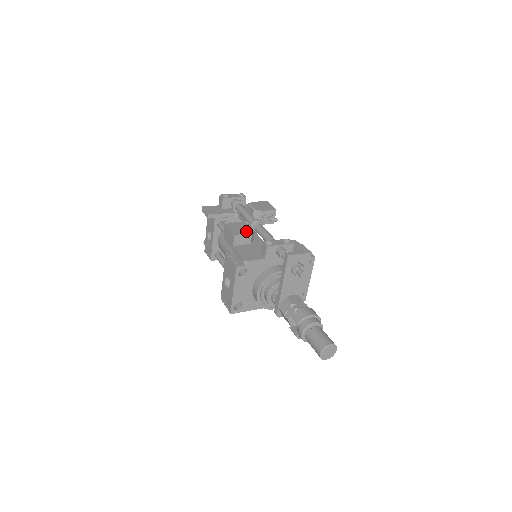
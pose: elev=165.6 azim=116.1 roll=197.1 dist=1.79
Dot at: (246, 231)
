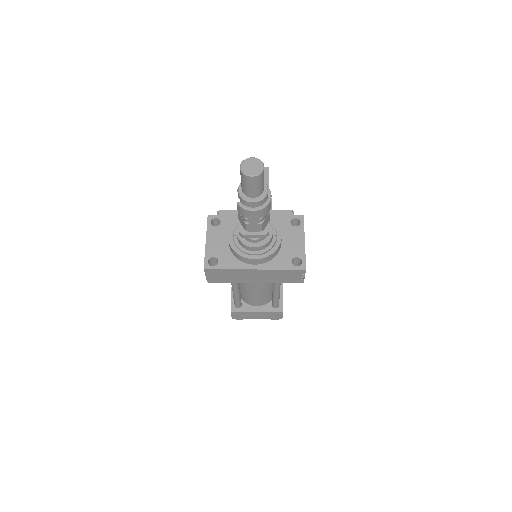
Dot at: occluded
